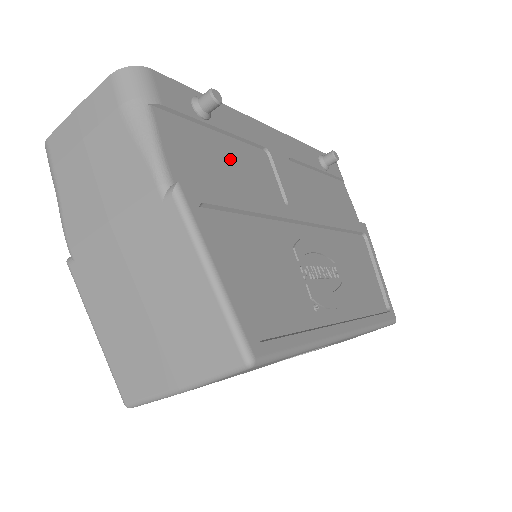
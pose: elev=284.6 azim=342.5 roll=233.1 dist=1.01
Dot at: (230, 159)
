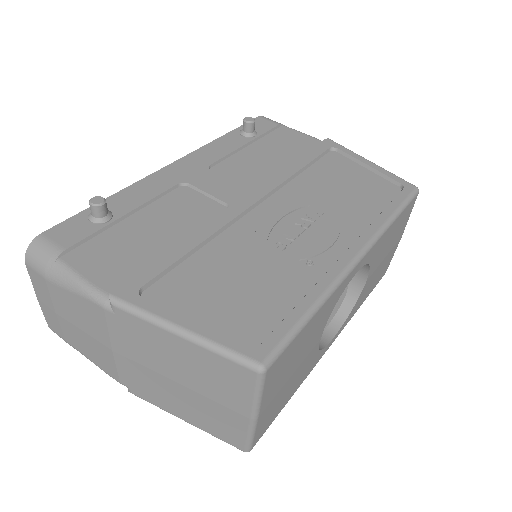
Dot at: (152, 226)
